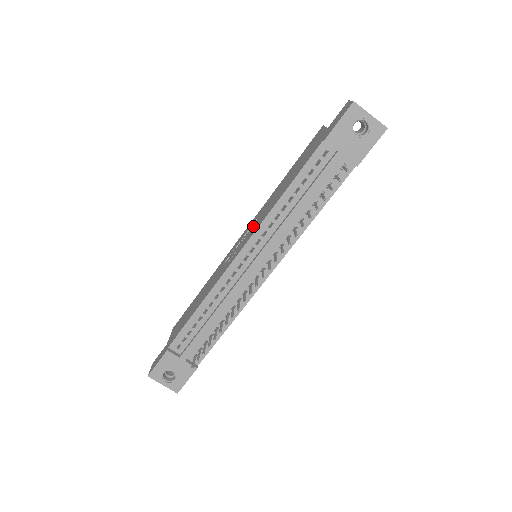
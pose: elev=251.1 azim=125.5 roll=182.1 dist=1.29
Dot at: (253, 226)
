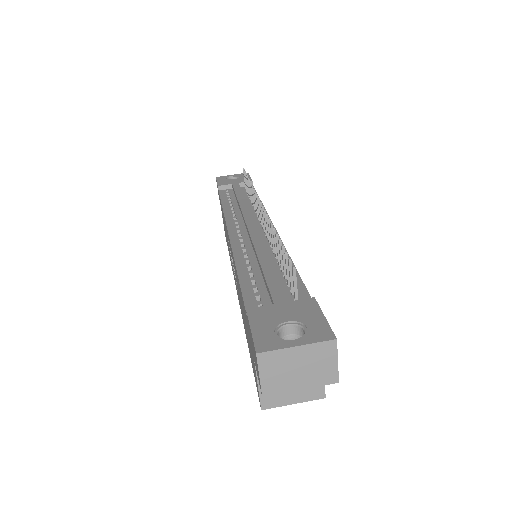
Dot at: occluded
